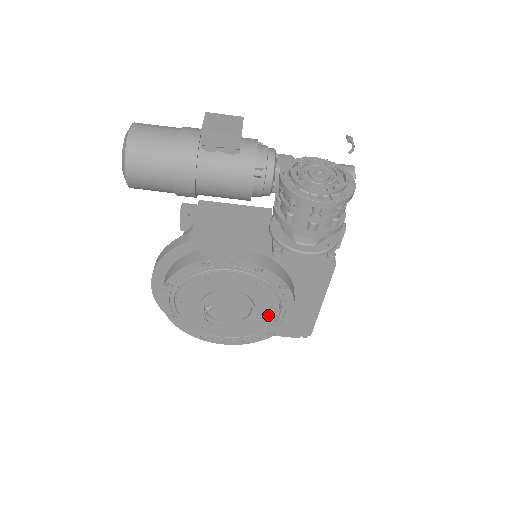
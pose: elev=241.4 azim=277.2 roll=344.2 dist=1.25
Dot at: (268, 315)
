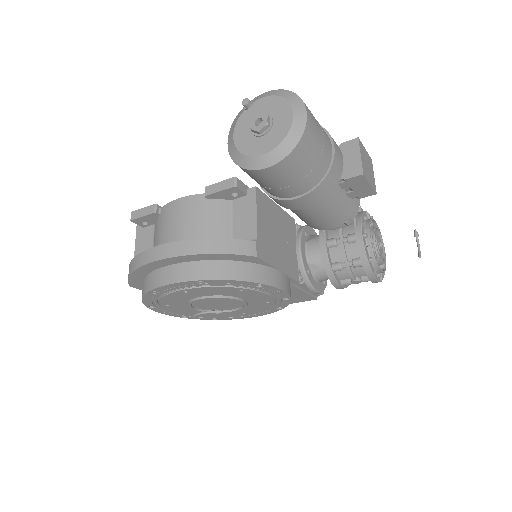
Dot at: (236, 314)
